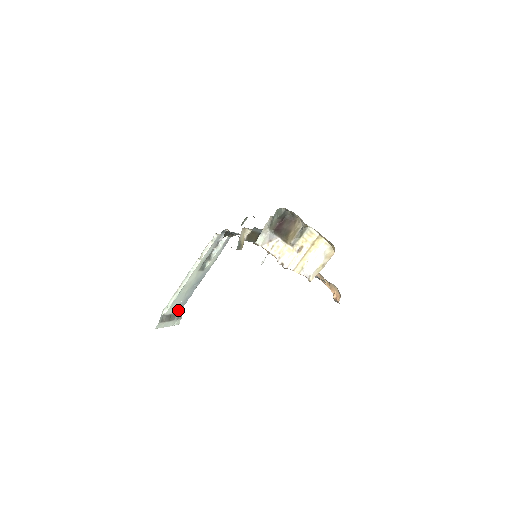
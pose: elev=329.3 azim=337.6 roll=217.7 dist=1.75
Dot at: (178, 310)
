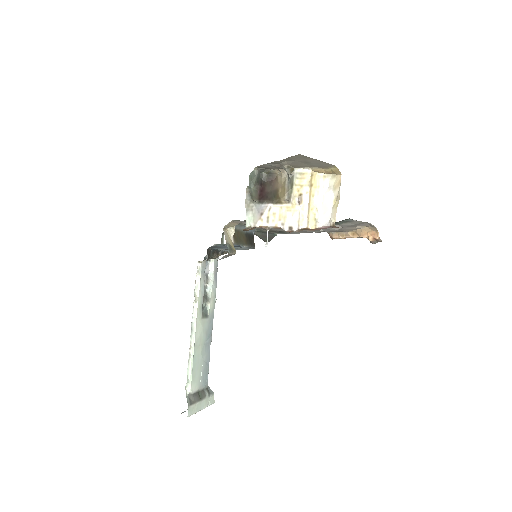
Dot at: (204, 383)
